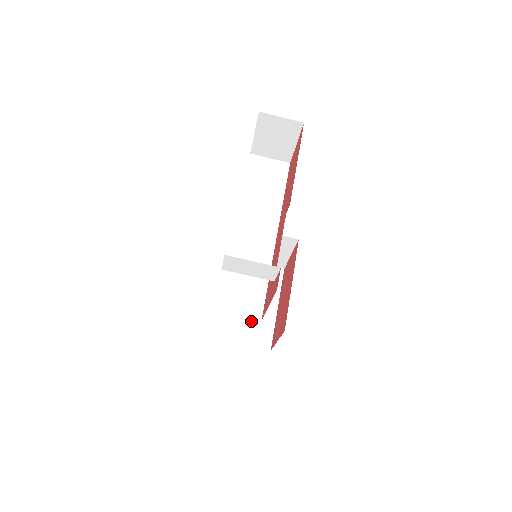
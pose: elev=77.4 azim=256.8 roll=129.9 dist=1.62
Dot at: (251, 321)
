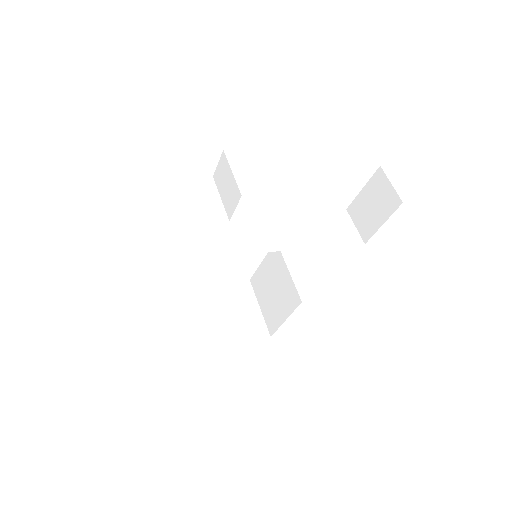
Dot at: (197, 324)
